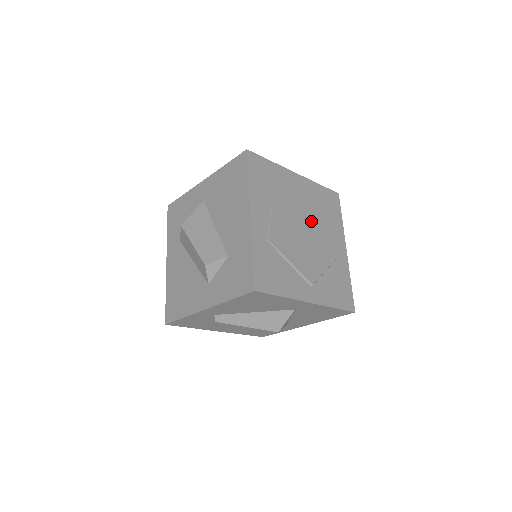
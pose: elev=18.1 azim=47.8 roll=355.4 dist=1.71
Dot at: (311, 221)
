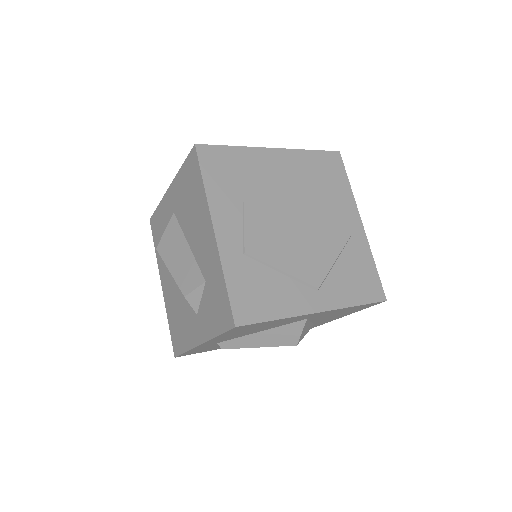
Dot at: (304, 204)
